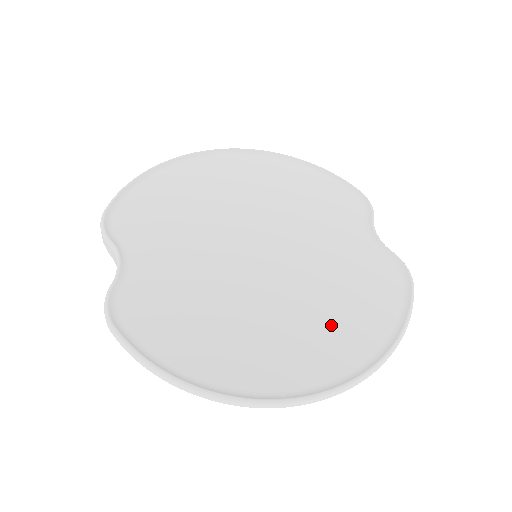
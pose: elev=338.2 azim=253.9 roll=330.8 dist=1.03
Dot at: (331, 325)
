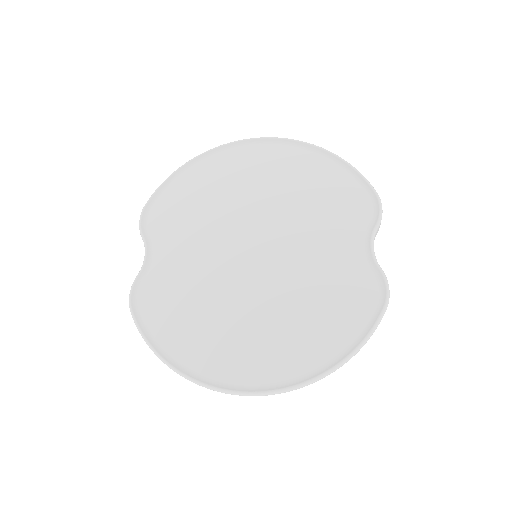
Dot at: (292, 335)
